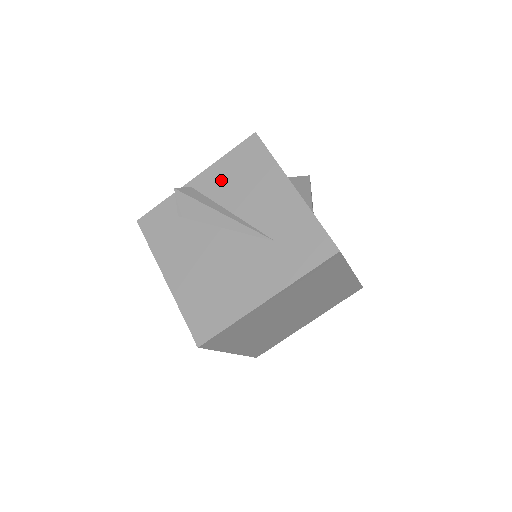
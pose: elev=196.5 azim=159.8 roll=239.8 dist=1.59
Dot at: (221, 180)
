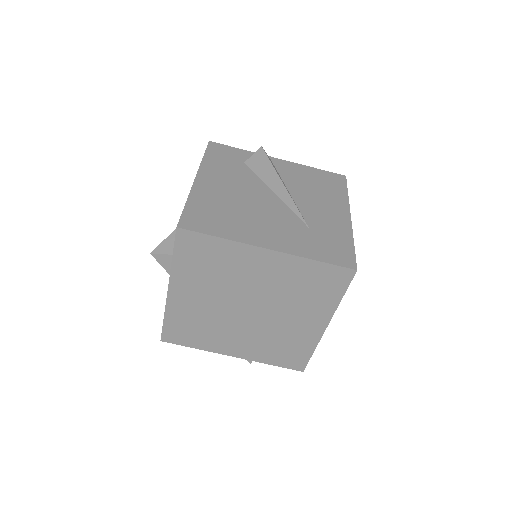
Dot at: (297, 174)
